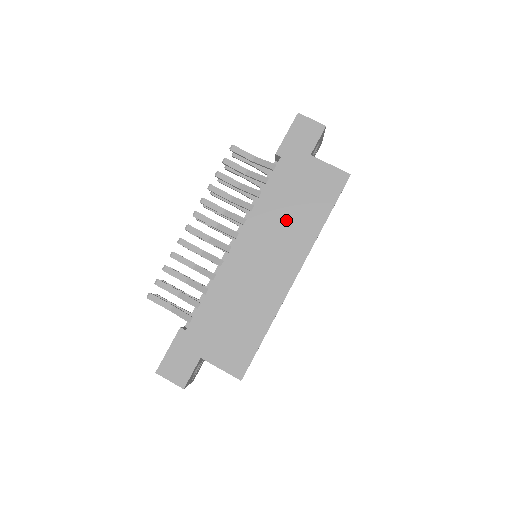
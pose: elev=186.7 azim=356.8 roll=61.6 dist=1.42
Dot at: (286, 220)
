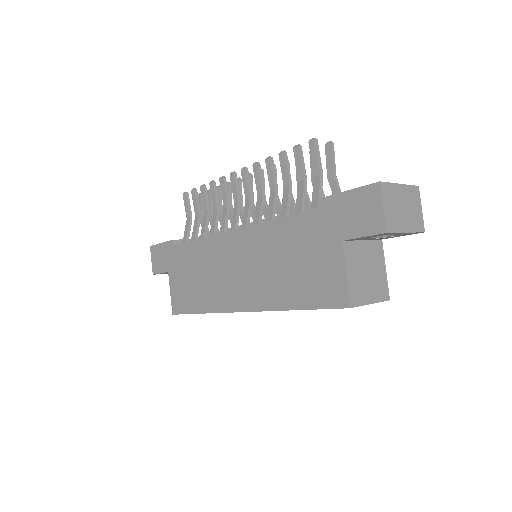
Dot at: (272, 266)
